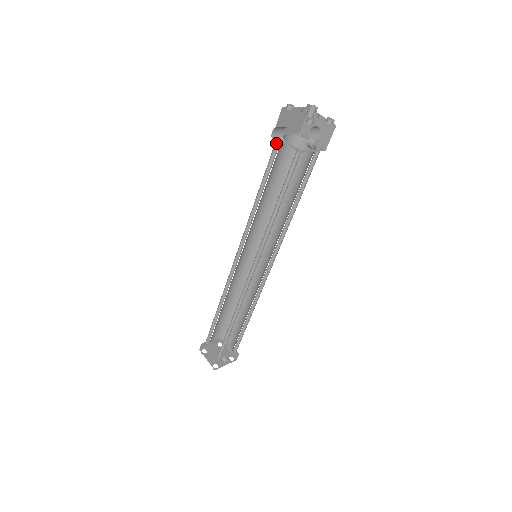
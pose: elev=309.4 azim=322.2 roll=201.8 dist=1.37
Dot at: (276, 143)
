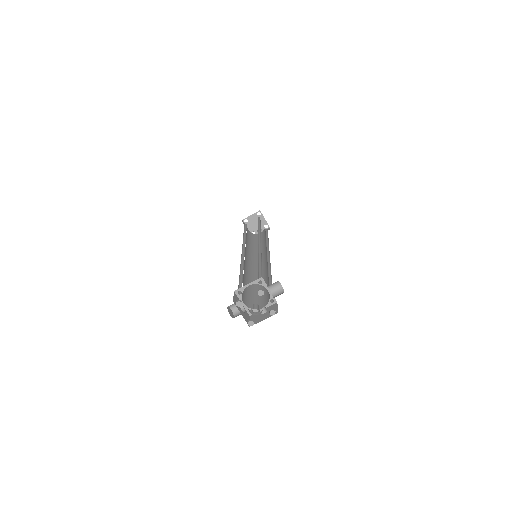
Dot at: (232, 309)
